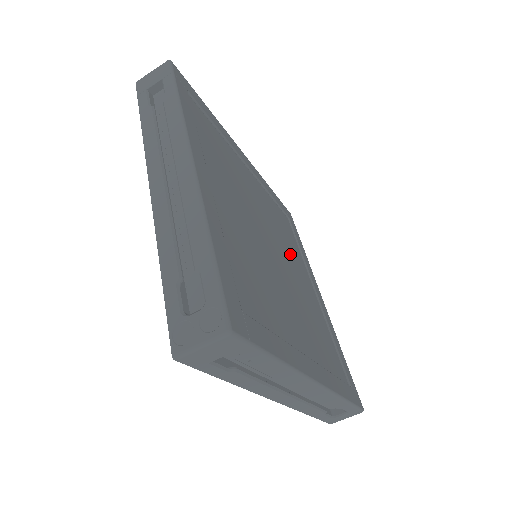
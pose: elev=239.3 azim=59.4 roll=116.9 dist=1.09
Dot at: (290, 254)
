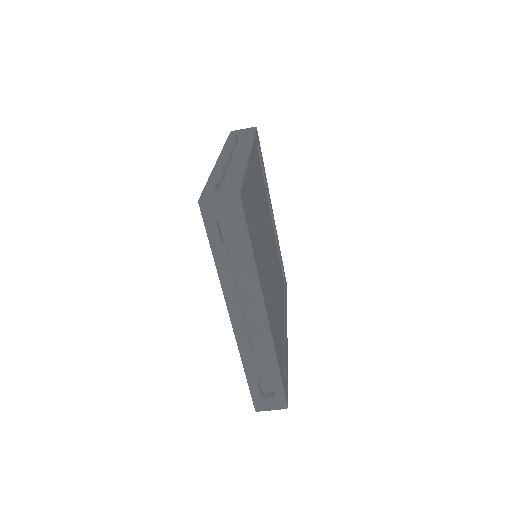
Dot at: occluded
